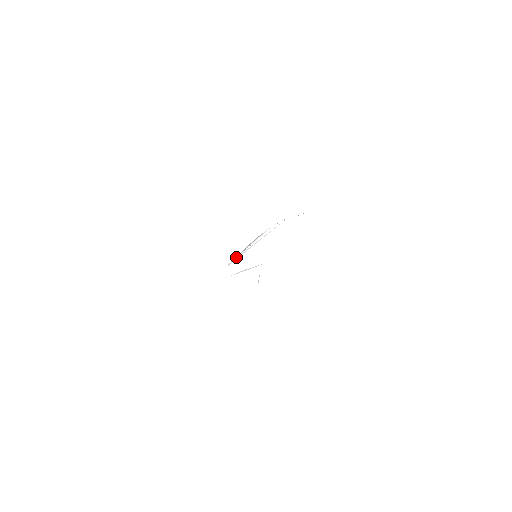
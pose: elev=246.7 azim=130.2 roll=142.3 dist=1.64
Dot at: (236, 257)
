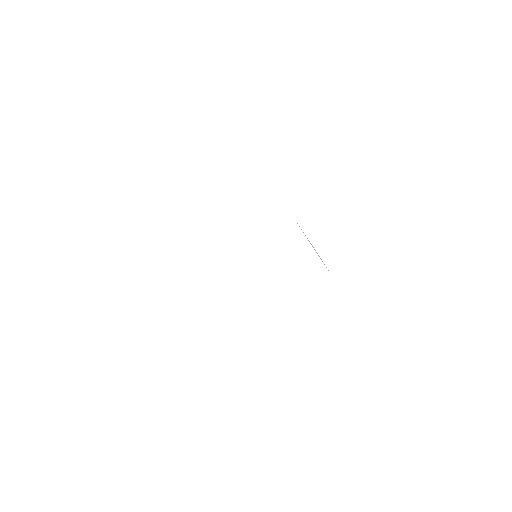
Dot at: occluded
